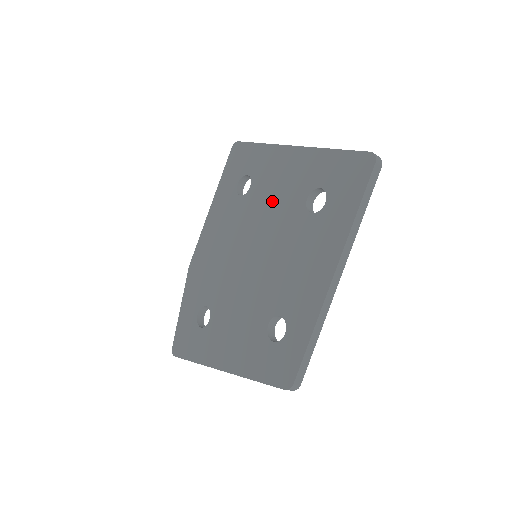
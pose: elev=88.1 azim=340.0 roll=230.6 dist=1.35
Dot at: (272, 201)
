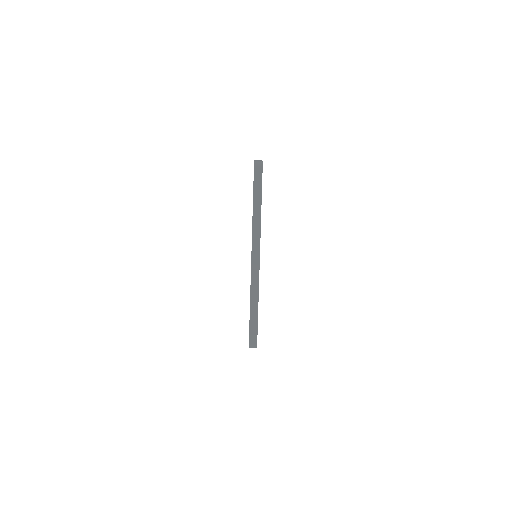
Dot at: occluded
